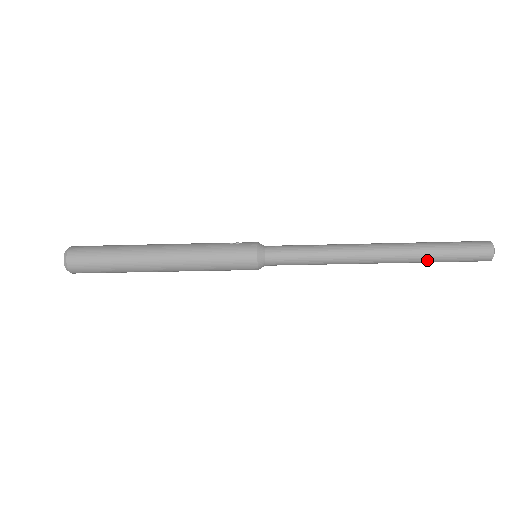
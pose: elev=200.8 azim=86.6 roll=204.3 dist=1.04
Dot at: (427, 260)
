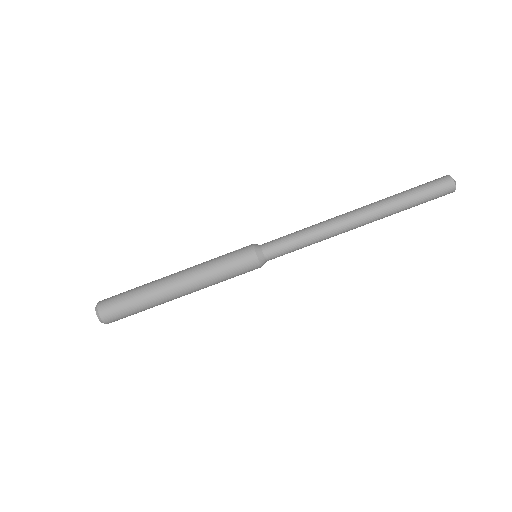
Dot at: (400, 207)
